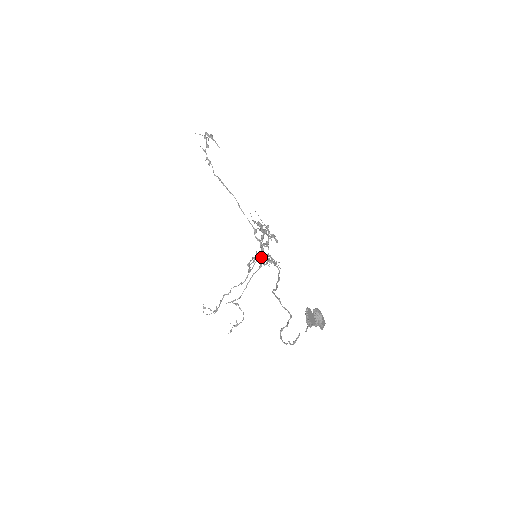
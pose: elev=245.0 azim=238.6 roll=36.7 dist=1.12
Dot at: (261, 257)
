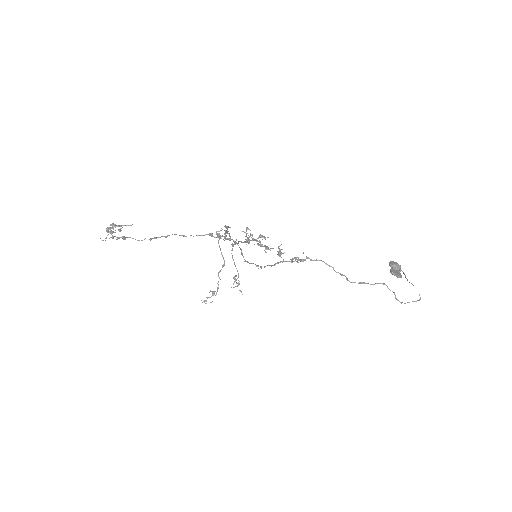
Dot at: (283, 261)
